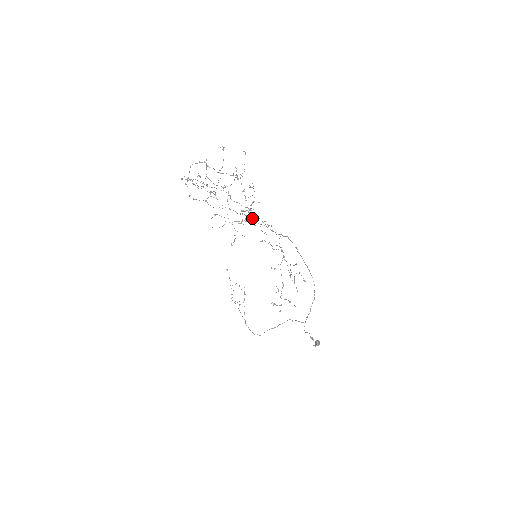
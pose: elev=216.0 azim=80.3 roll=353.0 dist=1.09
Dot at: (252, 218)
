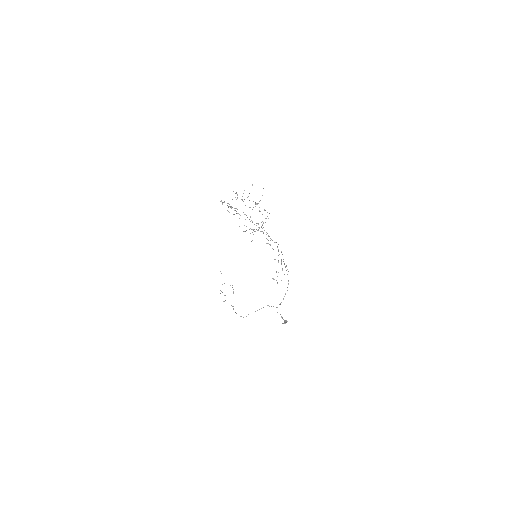
Dot at: occluded
